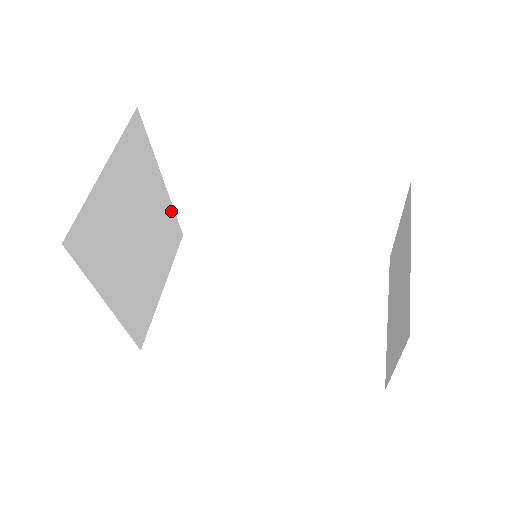
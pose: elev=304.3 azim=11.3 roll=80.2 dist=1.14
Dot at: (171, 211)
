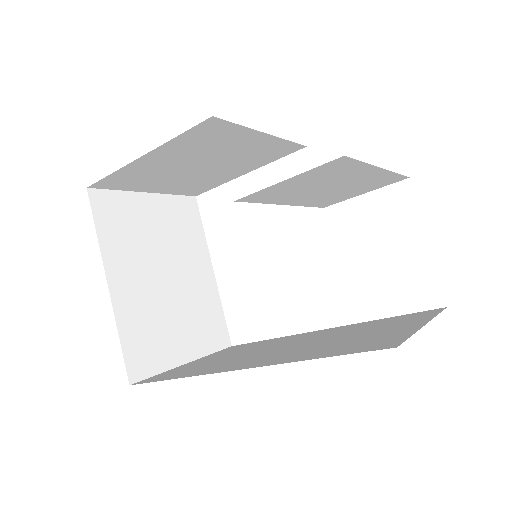
Dot at: (218, 304)
